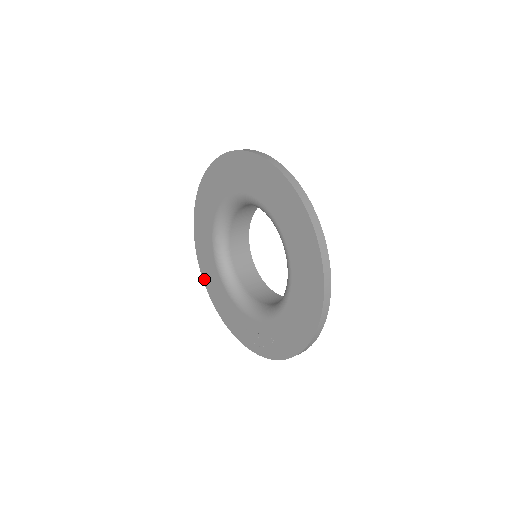
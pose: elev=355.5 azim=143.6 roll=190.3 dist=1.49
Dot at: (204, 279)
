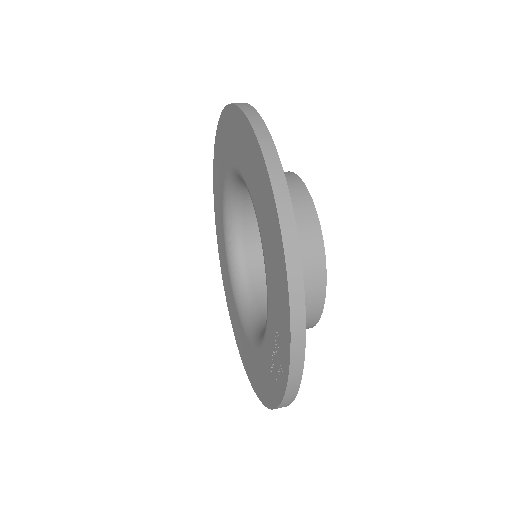
Dot at: (244, 365)
